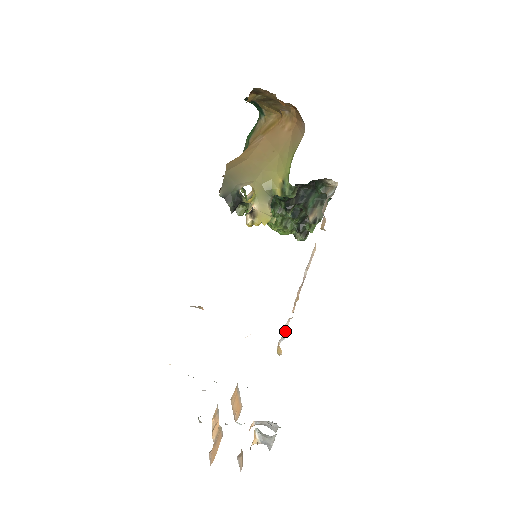
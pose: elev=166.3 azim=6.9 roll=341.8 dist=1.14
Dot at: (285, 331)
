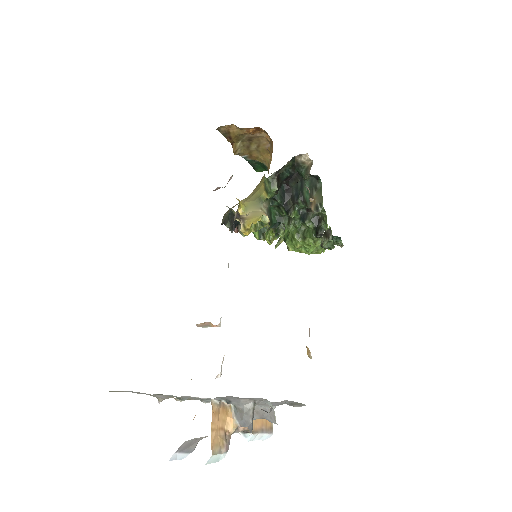
Dot at: occluded
